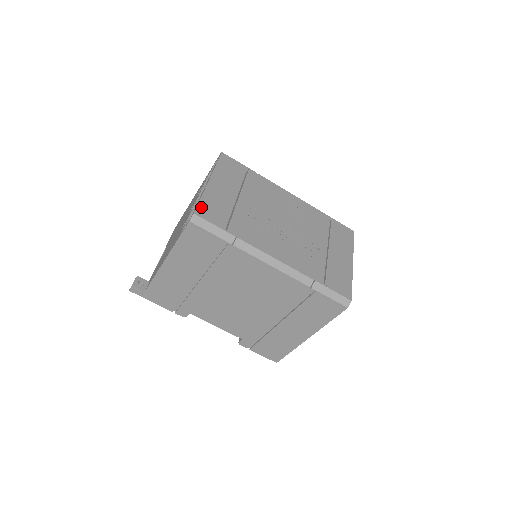
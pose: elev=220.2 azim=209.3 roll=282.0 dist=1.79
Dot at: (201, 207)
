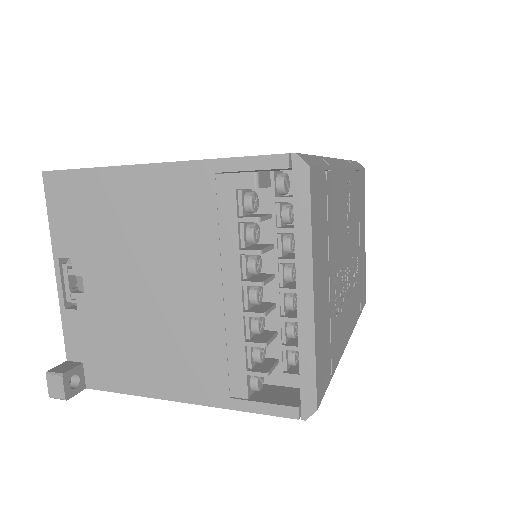
Dot at: (318, 381)
